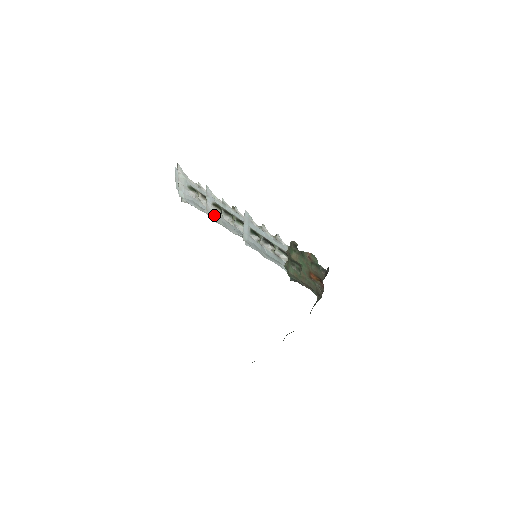
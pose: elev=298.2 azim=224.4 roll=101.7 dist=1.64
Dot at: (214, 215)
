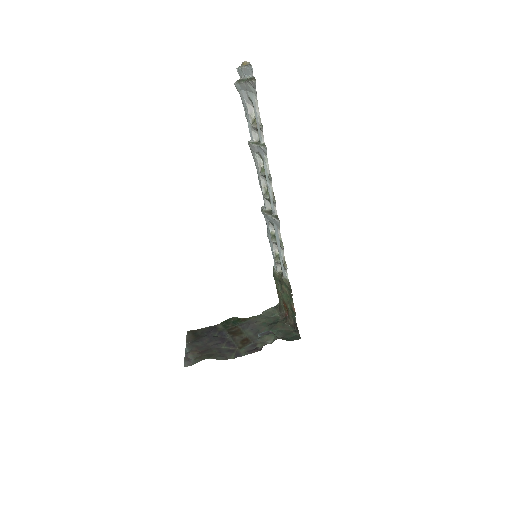
Dot at: (254, 156)
